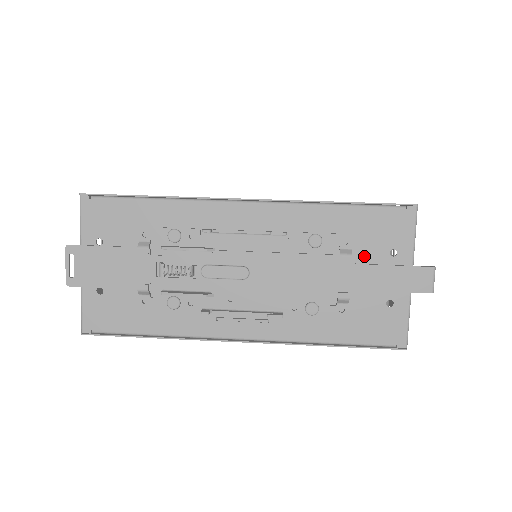
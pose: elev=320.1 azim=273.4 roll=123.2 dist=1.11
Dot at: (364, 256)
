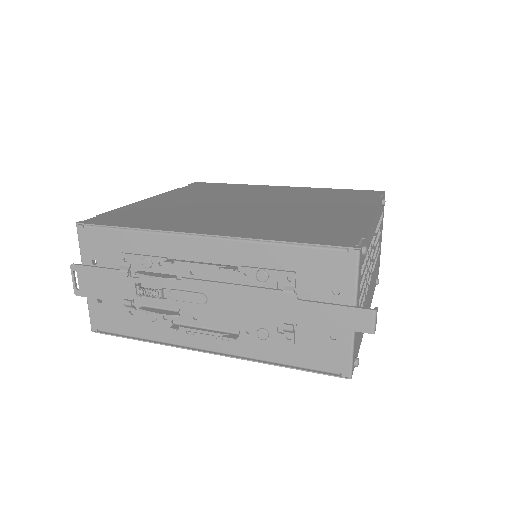
Dot at: (308, 292)
